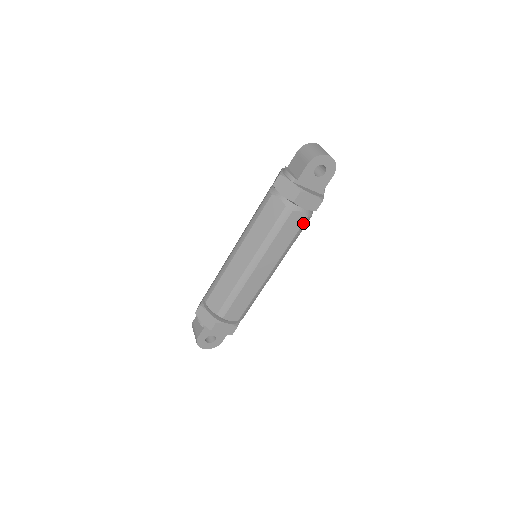
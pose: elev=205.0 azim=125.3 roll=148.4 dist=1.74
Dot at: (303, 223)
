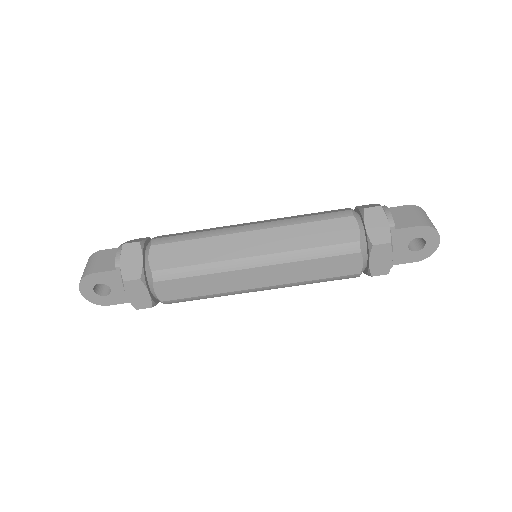
Dot at: (348, 274)
